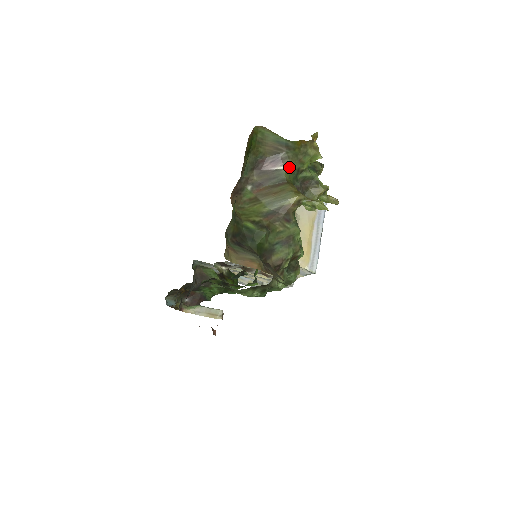
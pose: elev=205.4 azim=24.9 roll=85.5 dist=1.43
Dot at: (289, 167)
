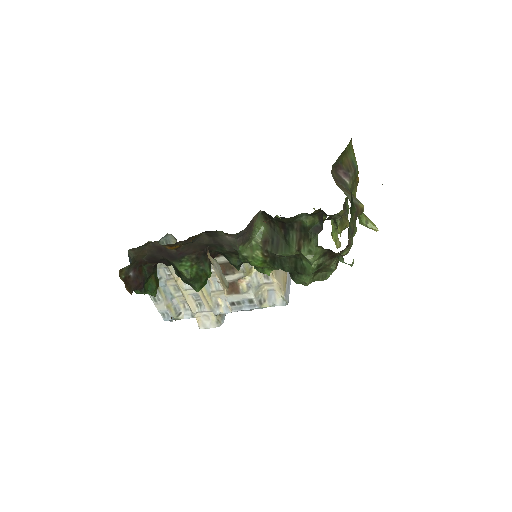
Dot at: (351, 186)
